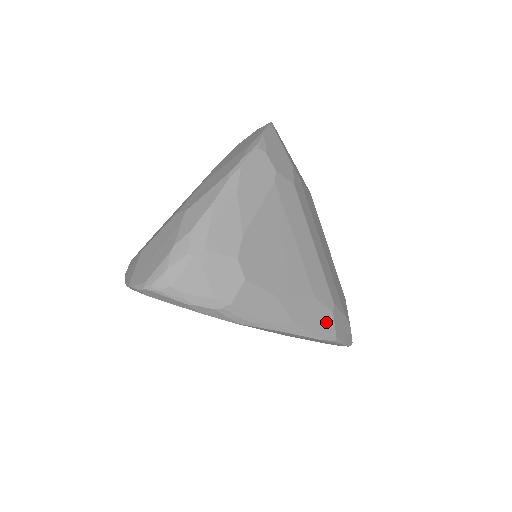
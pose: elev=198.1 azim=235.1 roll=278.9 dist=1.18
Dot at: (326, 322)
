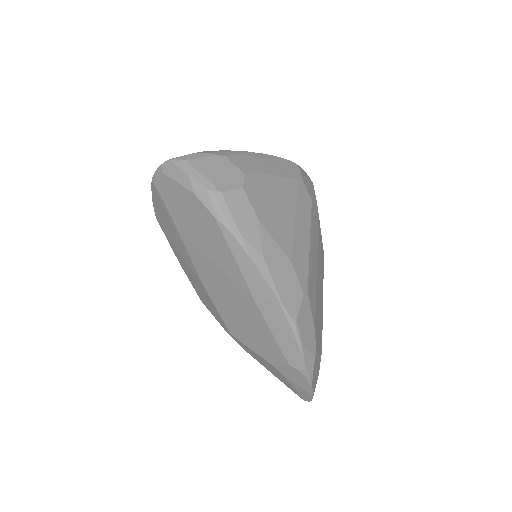
Dot at: (293, 294)
